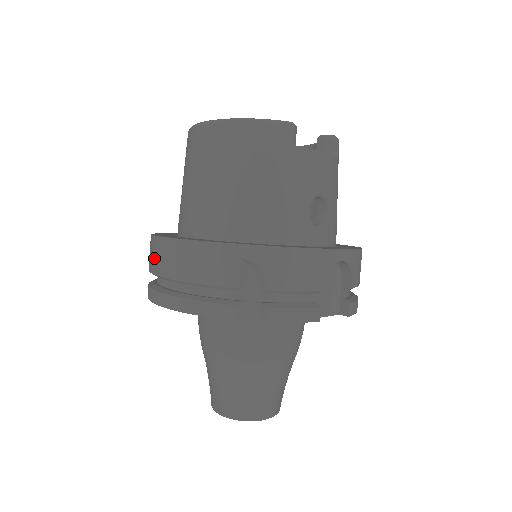
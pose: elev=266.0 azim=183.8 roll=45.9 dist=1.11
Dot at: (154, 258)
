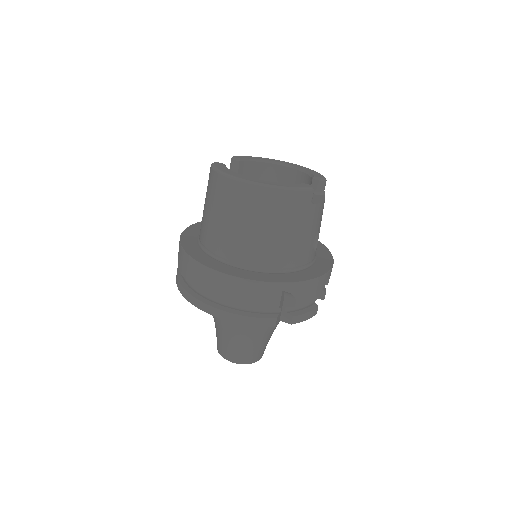
Dot at: (204, 281)
